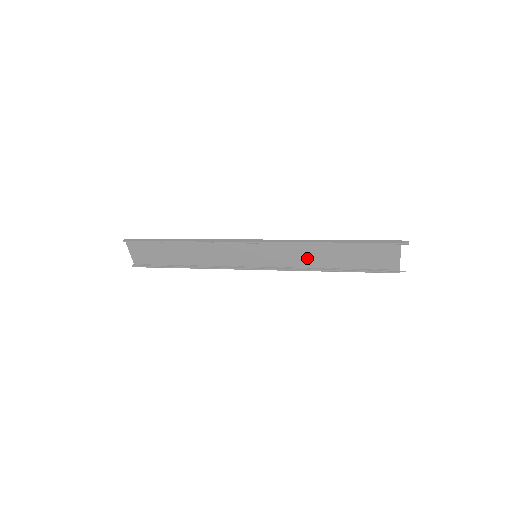
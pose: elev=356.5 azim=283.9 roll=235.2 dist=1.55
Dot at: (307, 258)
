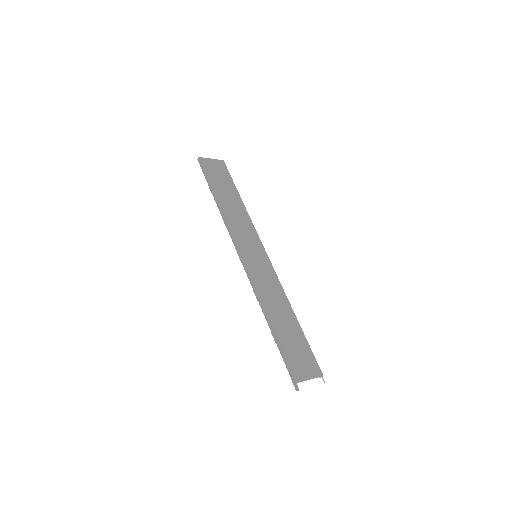
Dot at: (277, 297)
